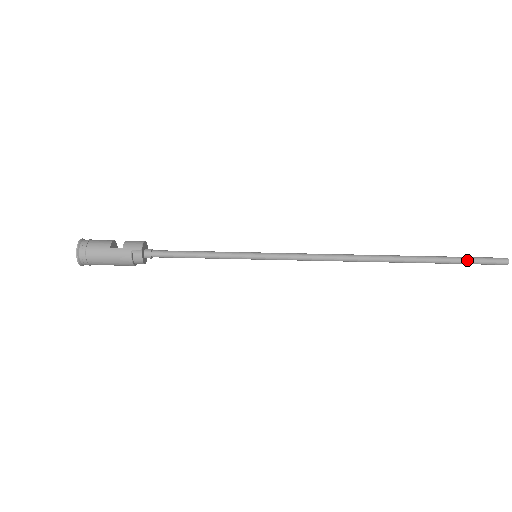
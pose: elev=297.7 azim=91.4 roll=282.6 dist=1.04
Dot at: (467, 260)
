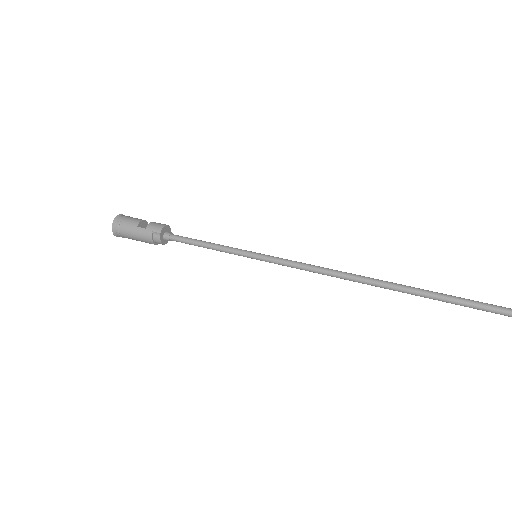
Dot at: (472, 304)
